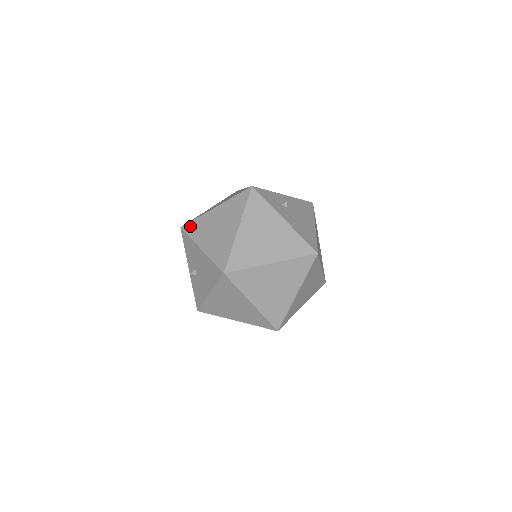
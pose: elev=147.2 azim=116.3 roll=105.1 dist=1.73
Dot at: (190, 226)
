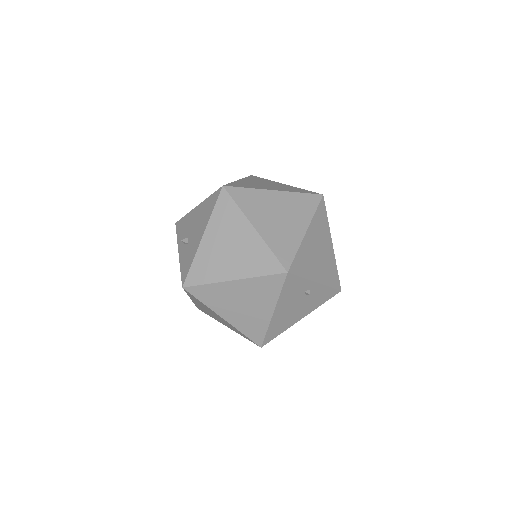
Dot at: occluded
